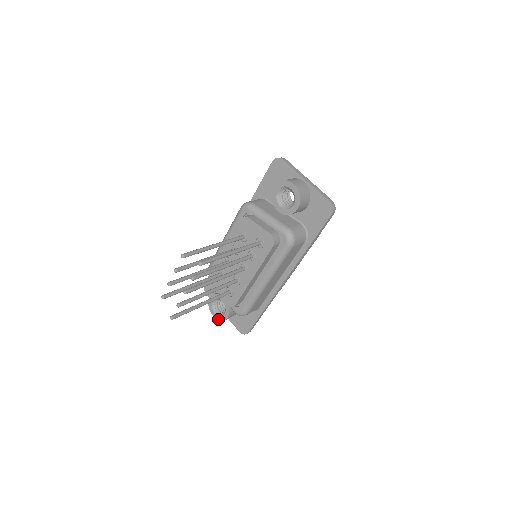
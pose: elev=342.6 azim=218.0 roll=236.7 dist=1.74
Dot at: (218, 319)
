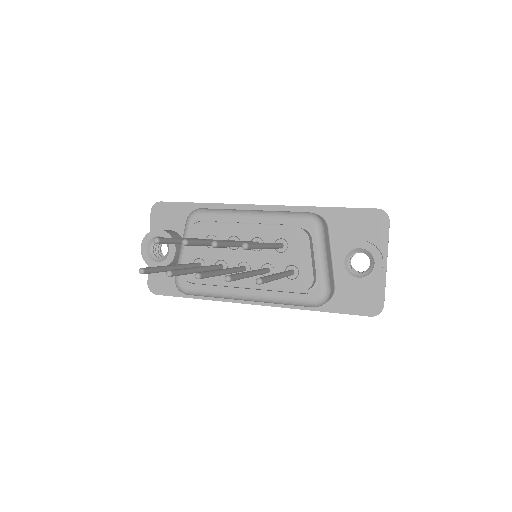
Dot at: (144, 257)
